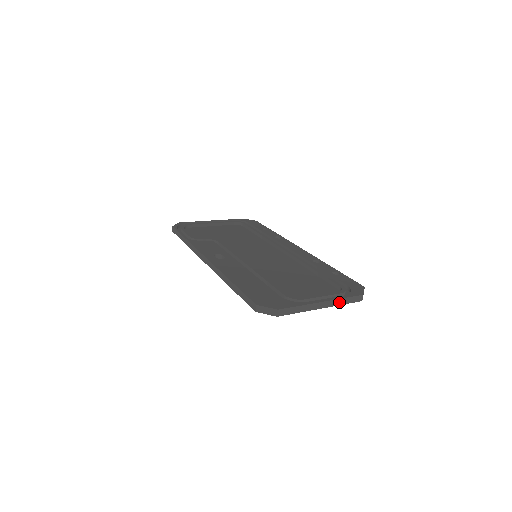
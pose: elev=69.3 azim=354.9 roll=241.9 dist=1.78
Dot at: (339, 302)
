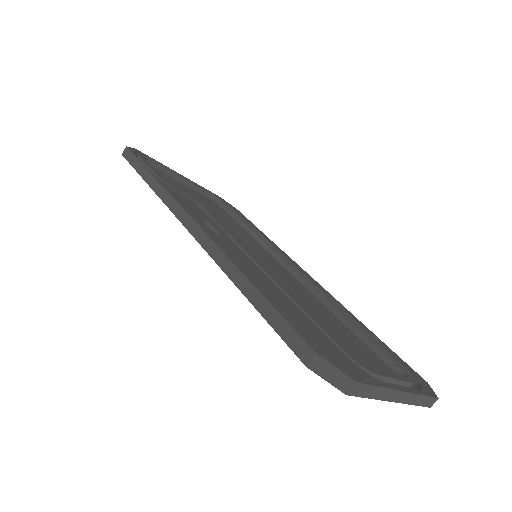
Dot at: (415, 399)
